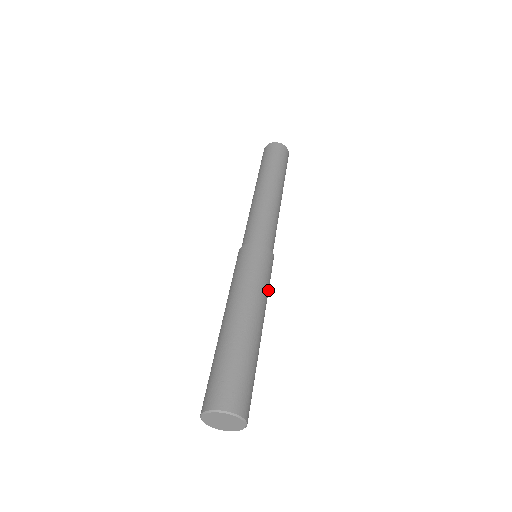
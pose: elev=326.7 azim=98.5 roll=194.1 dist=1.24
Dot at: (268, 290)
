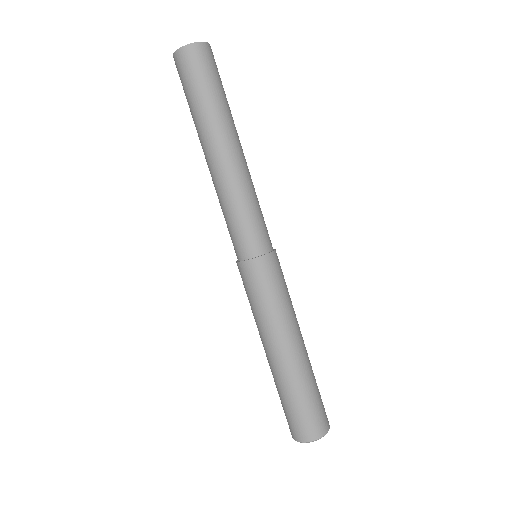
Dot at: occluded
